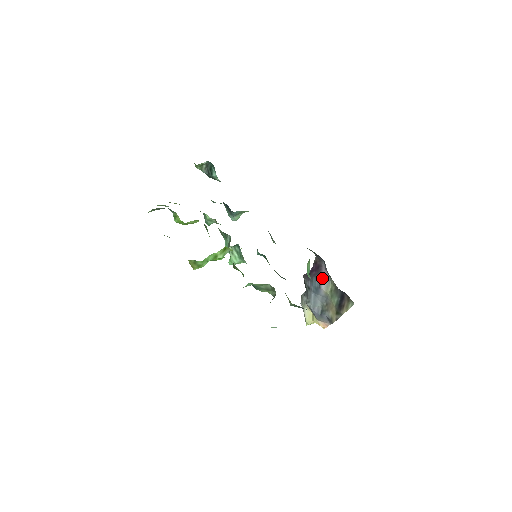
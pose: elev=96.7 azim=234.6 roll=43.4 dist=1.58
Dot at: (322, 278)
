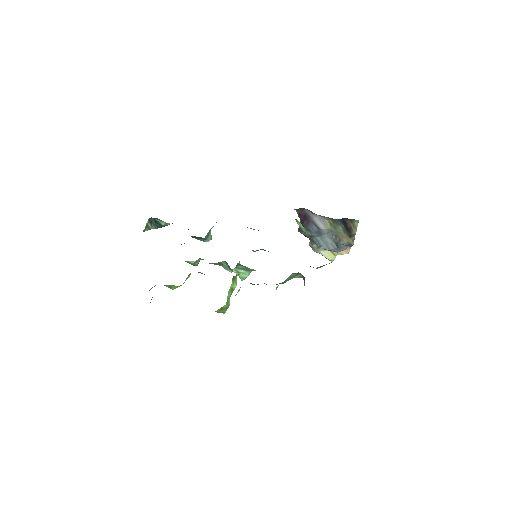
Dot at: (315, 222)
